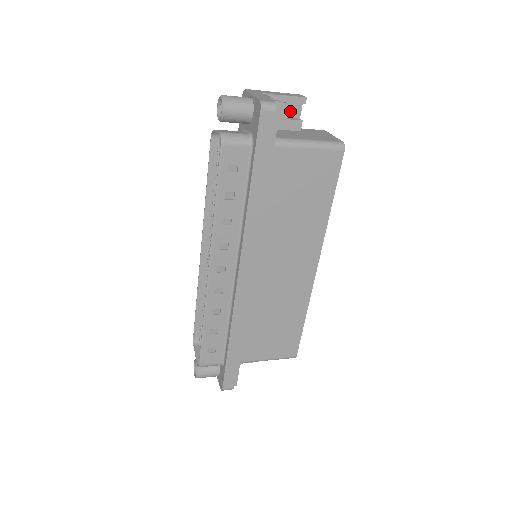
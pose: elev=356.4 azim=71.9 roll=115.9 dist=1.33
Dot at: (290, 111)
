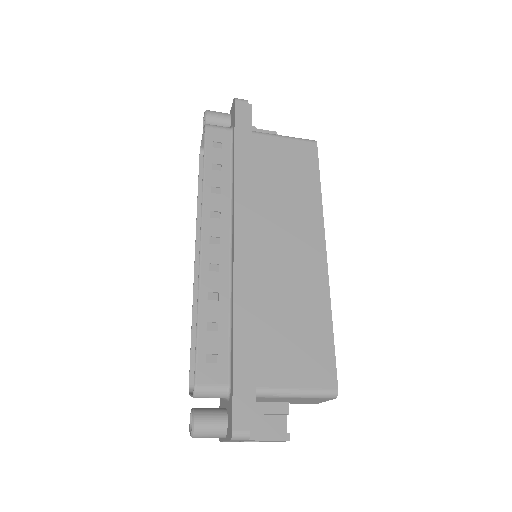
Dot at: occluded
